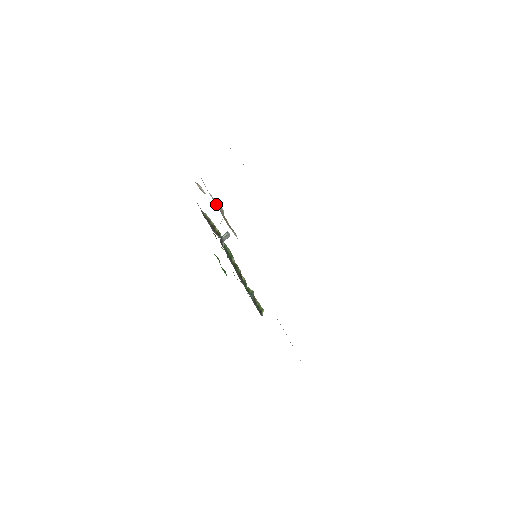
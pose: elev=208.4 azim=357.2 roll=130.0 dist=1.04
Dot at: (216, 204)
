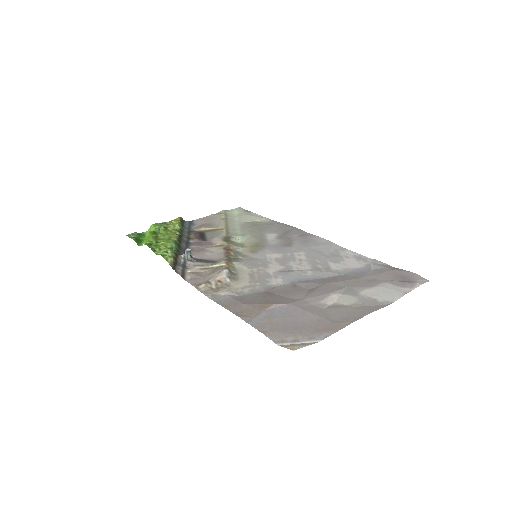
Dot at: (233, 278)
